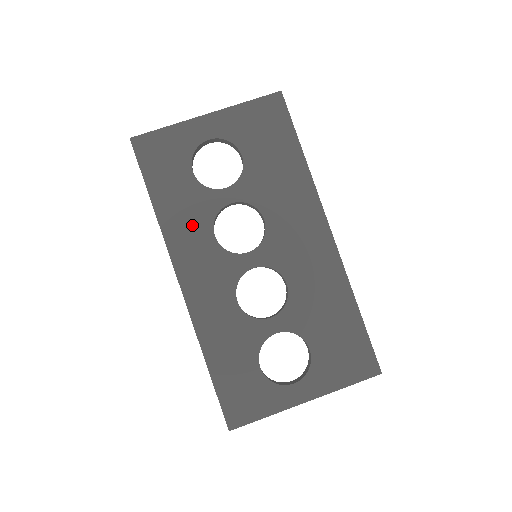
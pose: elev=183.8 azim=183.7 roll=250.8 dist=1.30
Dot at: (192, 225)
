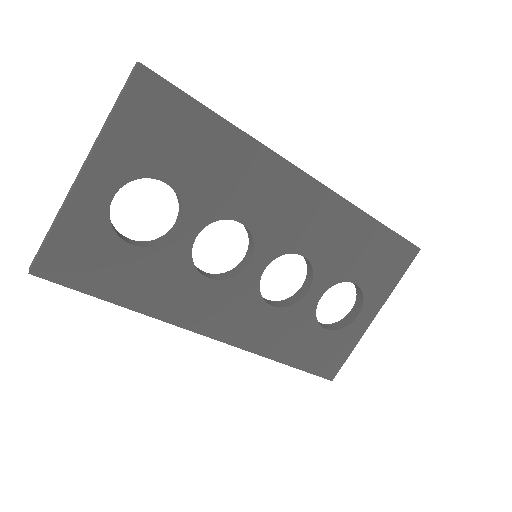
Dot at: (178, 288)
